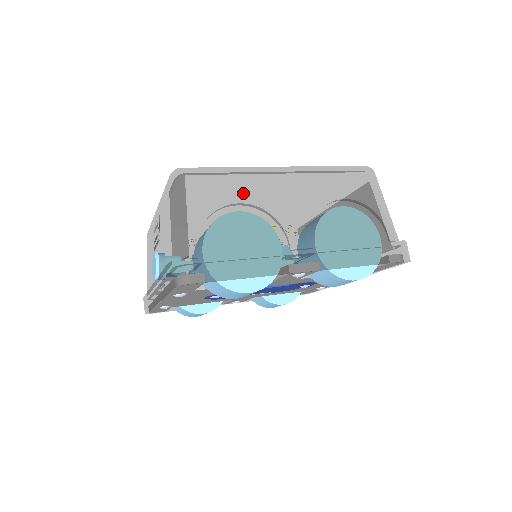
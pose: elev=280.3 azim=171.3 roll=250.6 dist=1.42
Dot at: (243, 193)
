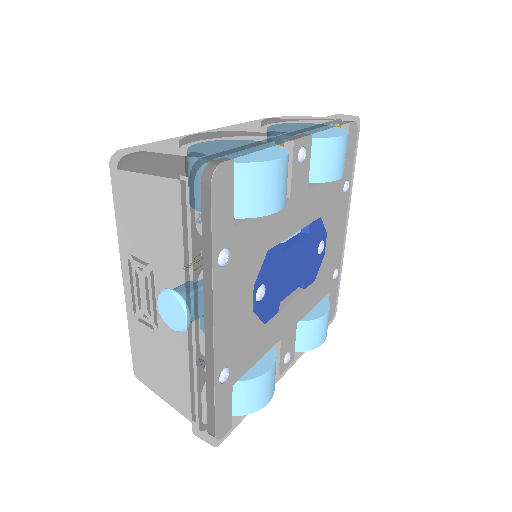
Dot at: occluded
